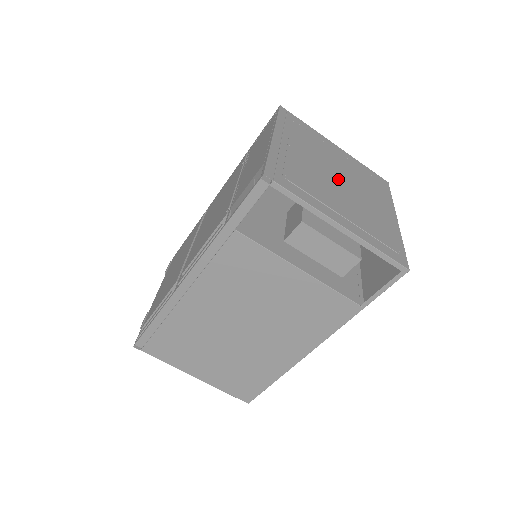
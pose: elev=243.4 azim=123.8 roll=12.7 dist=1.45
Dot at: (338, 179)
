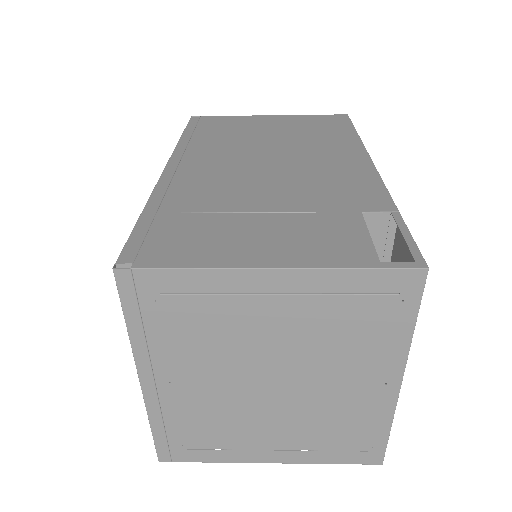
Dot at: (268, 384)
